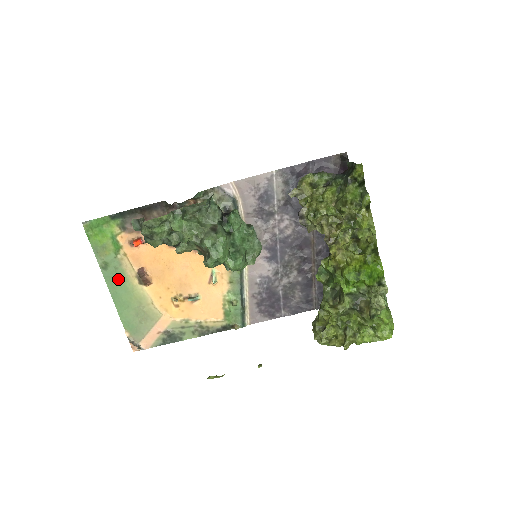
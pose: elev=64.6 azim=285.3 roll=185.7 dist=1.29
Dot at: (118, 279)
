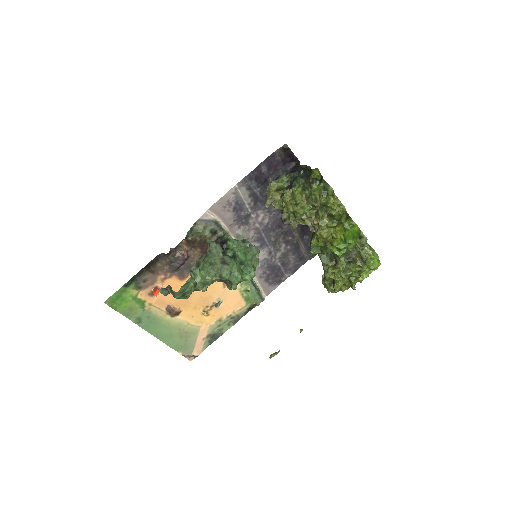
Dot at: (154, 323)
